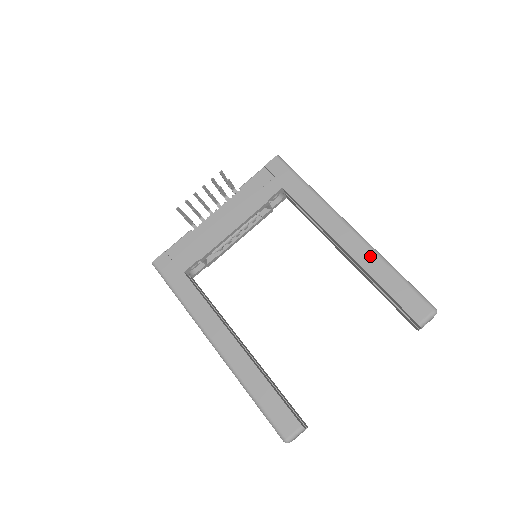
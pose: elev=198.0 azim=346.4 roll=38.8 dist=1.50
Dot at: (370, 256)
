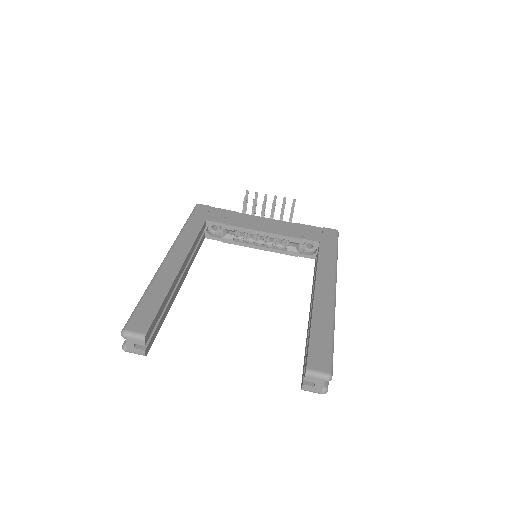
Dot at: (326, 311)
